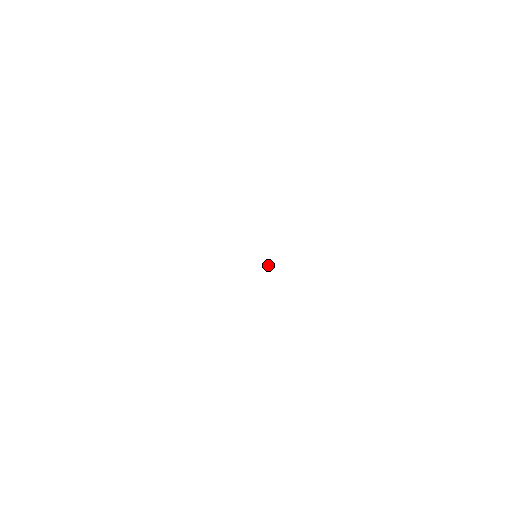
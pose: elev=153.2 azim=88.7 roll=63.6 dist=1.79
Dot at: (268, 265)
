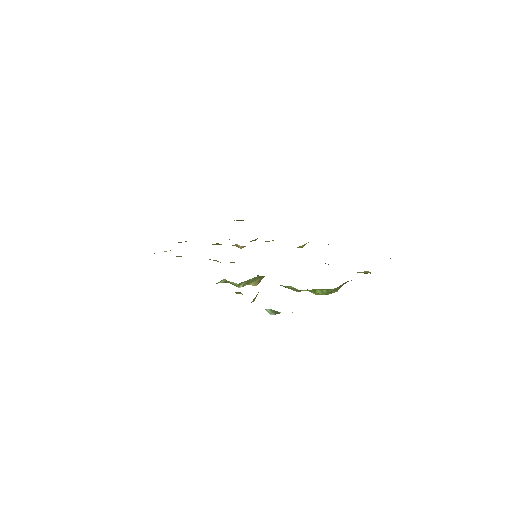
Dot at: occluded
